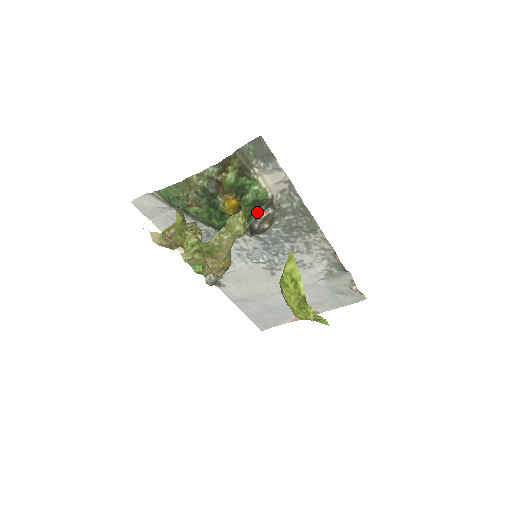
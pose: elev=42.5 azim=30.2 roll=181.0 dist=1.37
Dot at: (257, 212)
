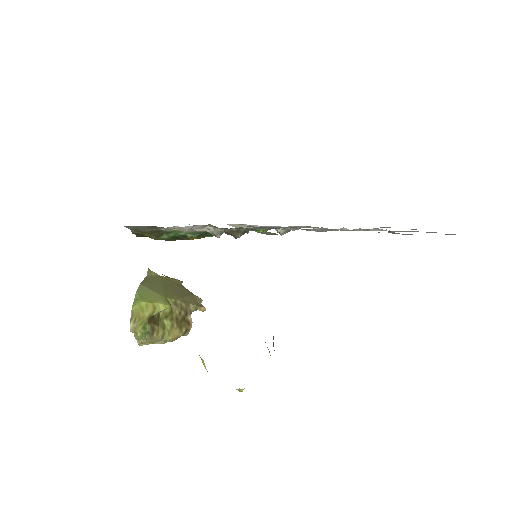
Dot at: occluded
